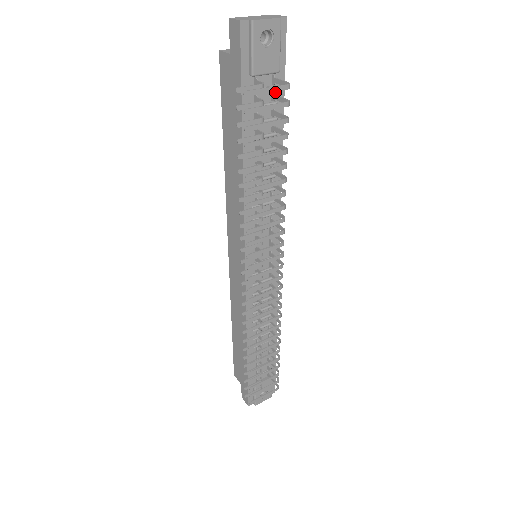
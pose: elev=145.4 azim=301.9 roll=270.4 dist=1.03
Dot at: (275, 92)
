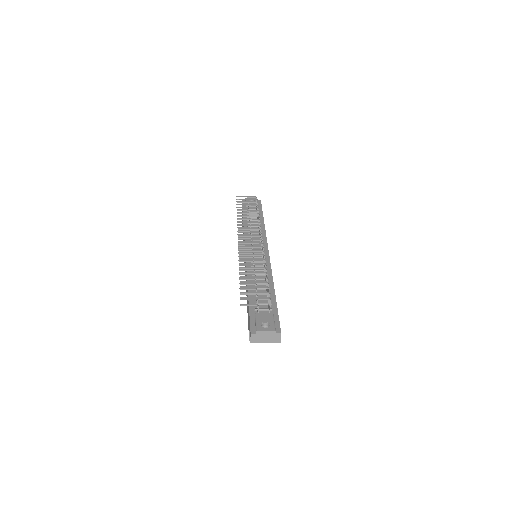
Dot at: occluded
